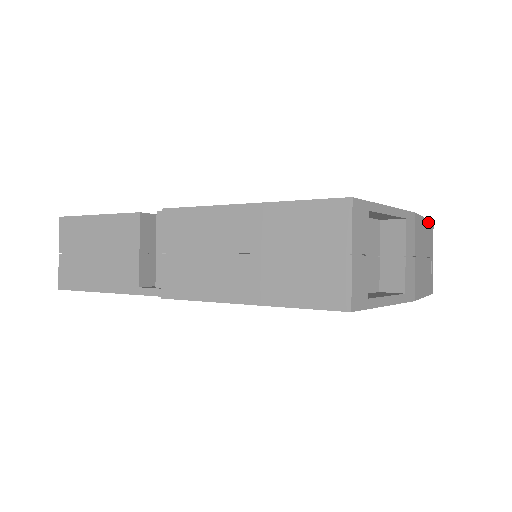
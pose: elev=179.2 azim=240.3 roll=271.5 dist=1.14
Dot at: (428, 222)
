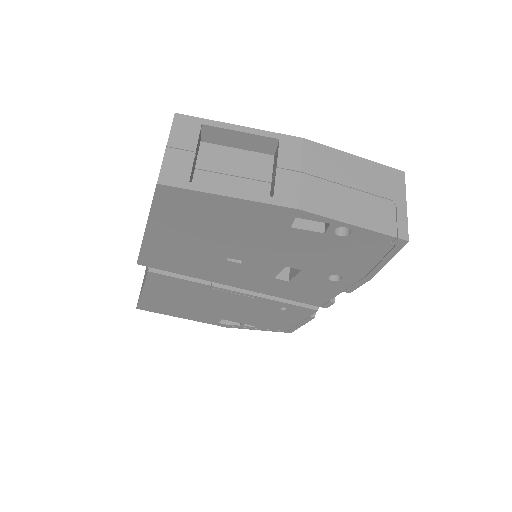
Dot at: (373, 163)
